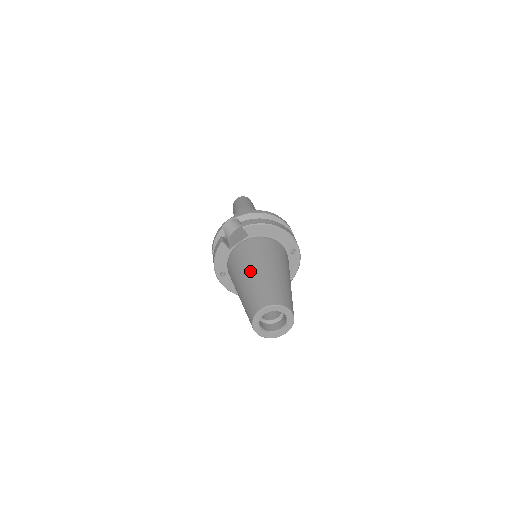
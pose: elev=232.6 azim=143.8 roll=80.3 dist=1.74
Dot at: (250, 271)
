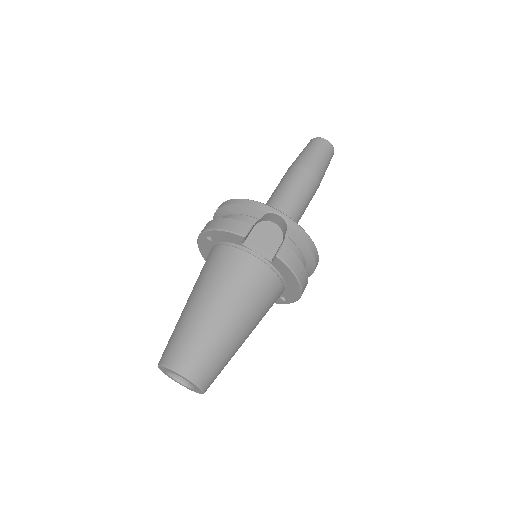
Dot at: (225, 312)
